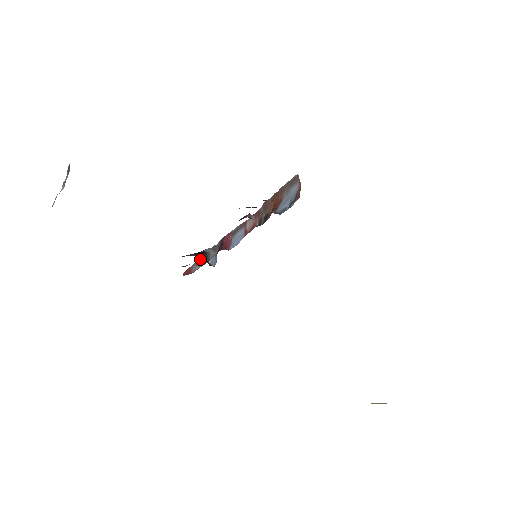
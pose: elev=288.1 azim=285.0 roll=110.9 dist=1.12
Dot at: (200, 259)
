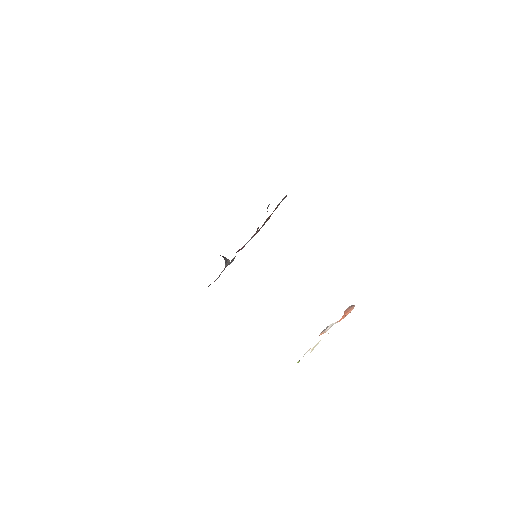
Dot at: (221, 272)
